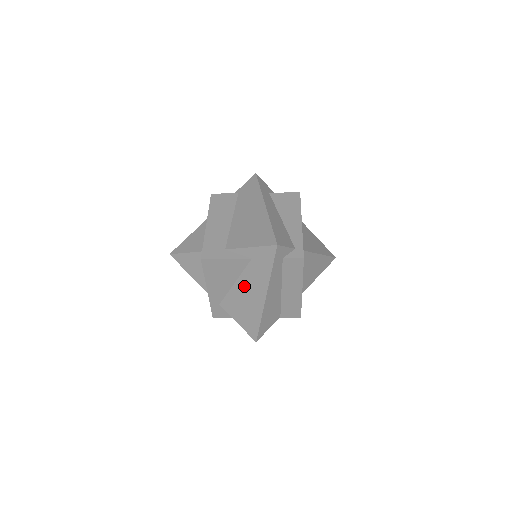
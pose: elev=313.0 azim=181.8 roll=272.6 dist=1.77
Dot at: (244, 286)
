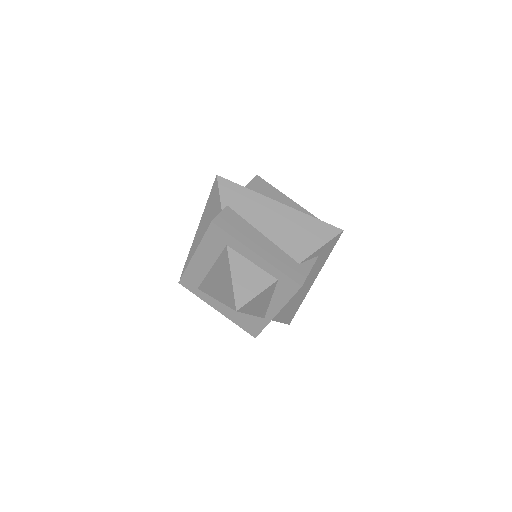
Dot at: occluded
